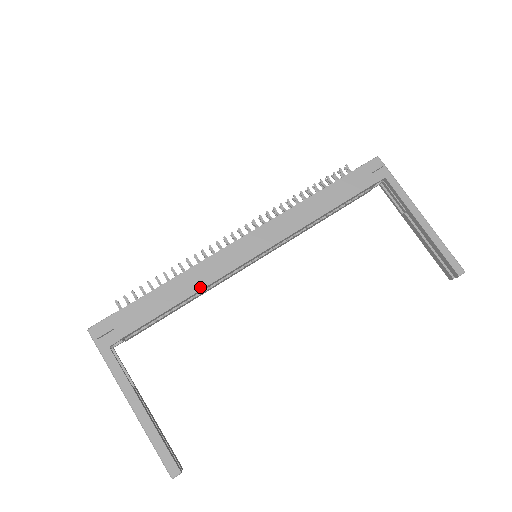
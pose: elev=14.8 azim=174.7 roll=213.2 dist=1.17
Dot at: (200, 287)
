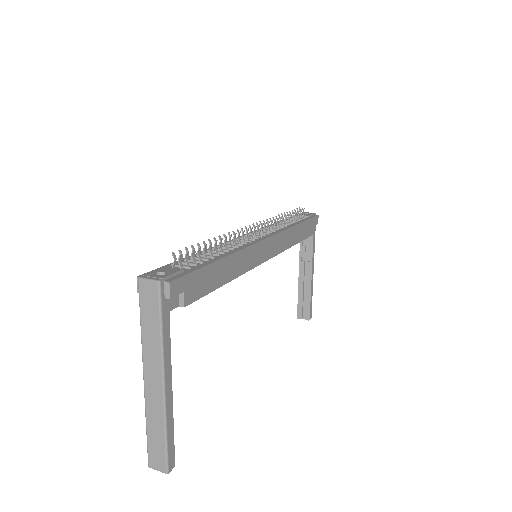
Dot at: (239, 273)
